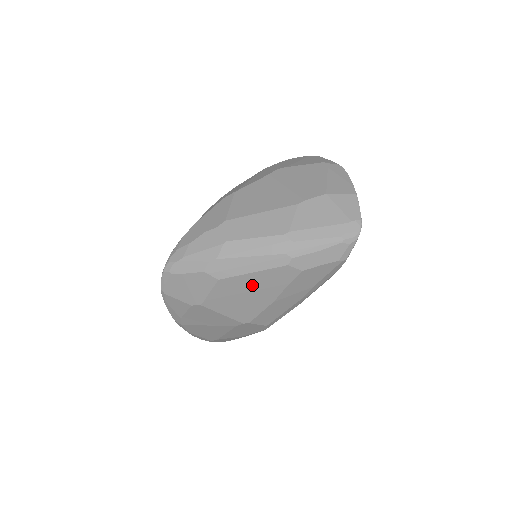
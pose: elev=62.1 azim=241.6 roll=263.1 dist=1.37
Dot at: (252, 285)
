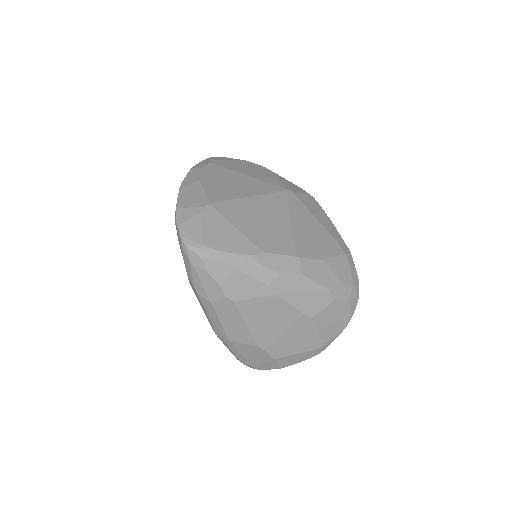
Dot at: occluded
